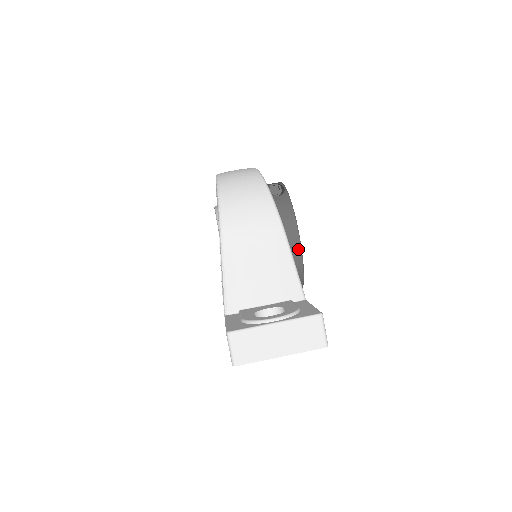
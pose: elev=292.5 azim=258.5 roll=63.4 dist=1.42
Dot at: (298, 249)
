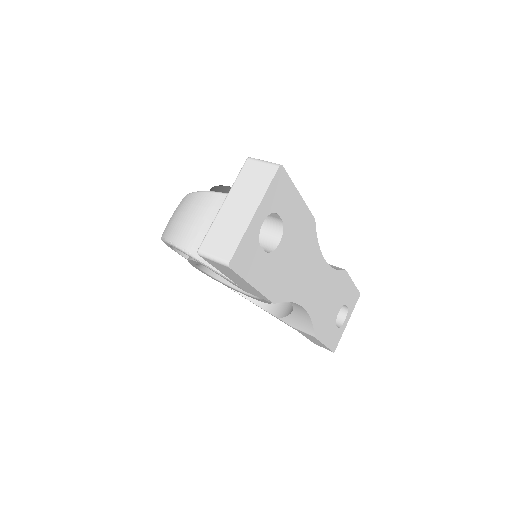
Dot at: occluded
